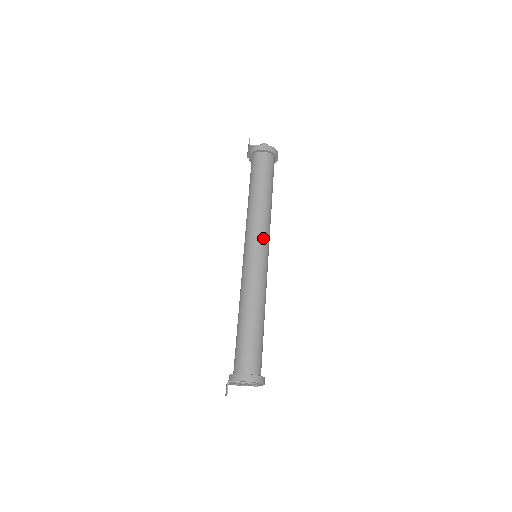
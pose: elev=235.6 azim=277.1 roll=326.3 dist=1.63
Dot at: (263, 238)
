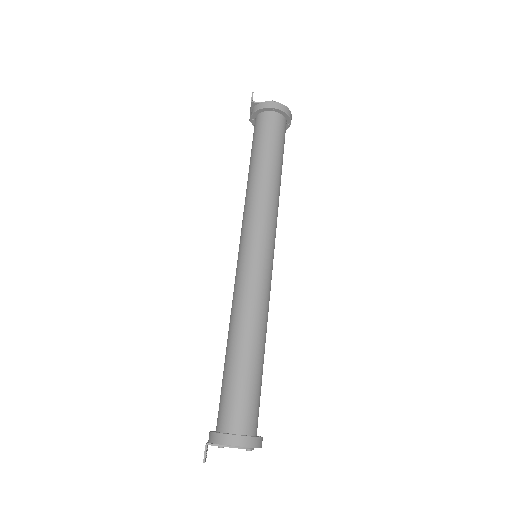
Dot at: (266, 231)
